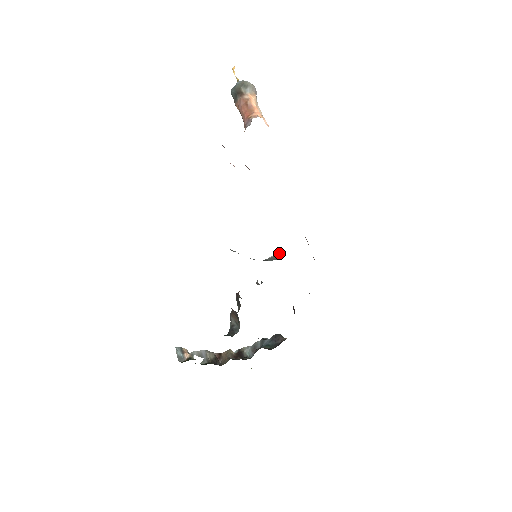
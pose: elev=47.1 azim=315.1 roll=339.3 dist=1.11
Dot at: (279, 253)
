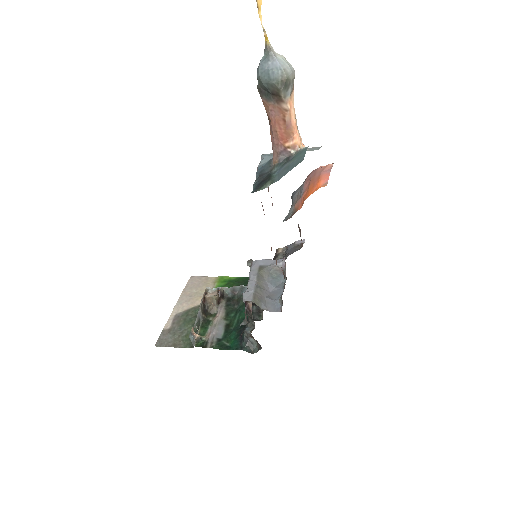
Dot at: (284, 268)
